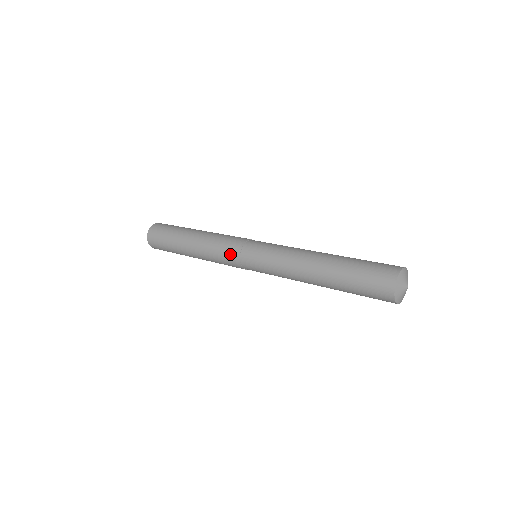
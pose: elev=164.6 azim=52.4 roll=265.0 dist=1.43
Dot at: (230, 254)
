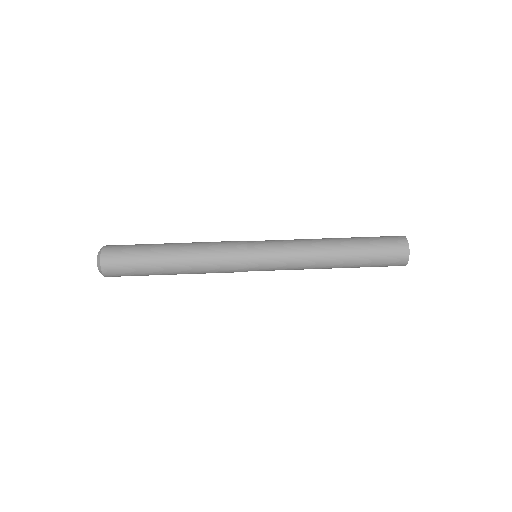
Dot at: occluded
